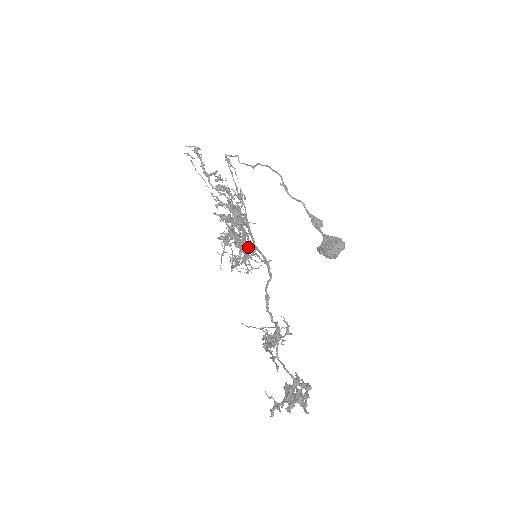
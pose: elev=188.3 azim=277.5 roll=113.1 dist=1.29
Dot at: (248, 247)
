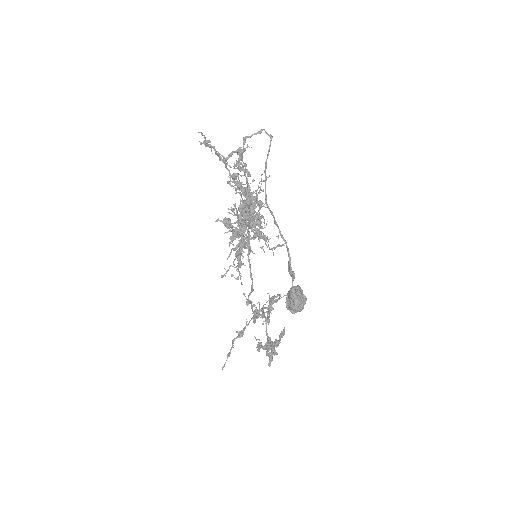
Dot at: (258, 237)
